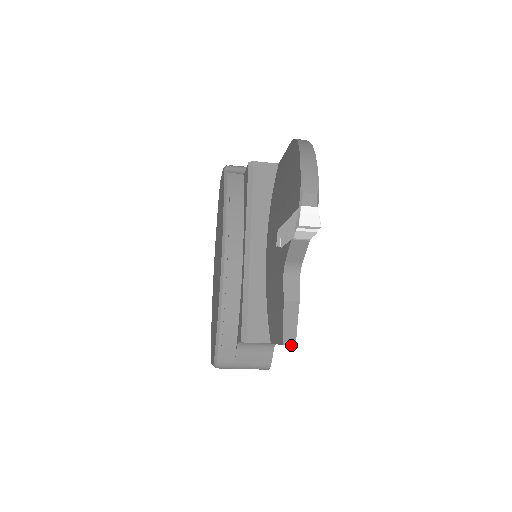
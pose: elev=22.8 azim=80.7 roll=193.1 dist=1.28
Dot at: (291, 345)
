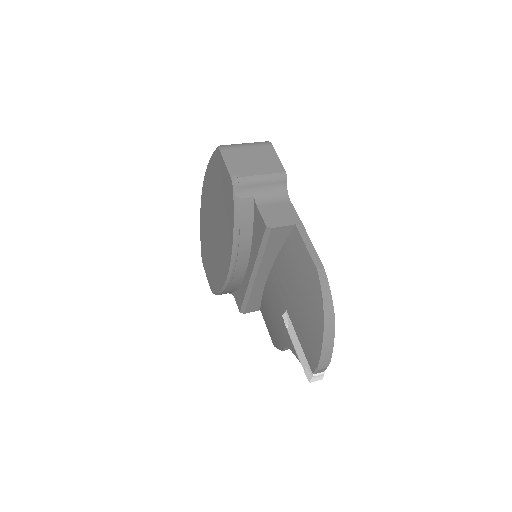
Dot at: occluded
